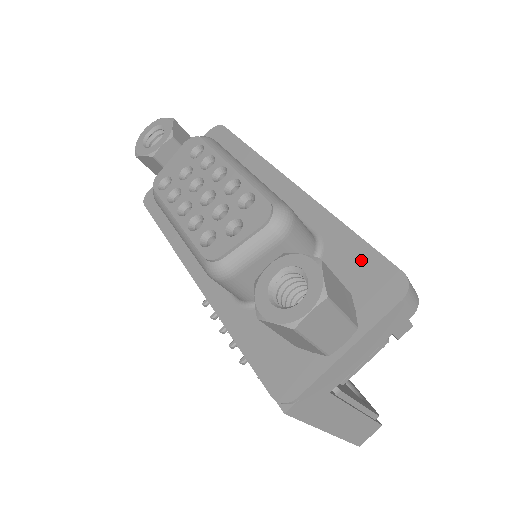
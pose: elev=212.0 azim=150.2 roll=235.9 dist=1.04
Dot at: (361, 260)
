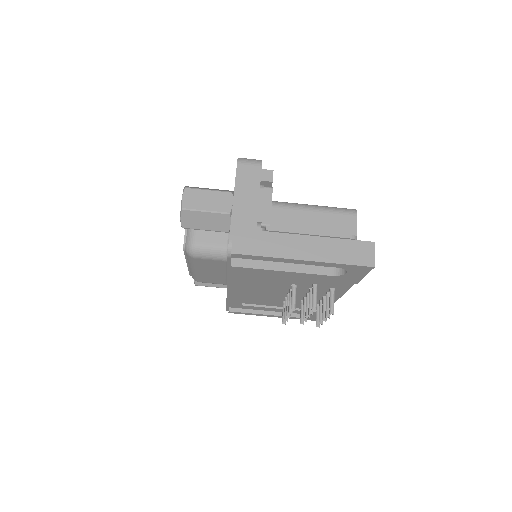
Dot at: occluded
